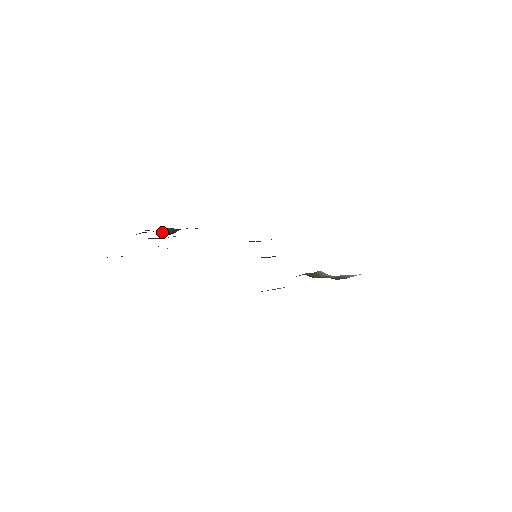
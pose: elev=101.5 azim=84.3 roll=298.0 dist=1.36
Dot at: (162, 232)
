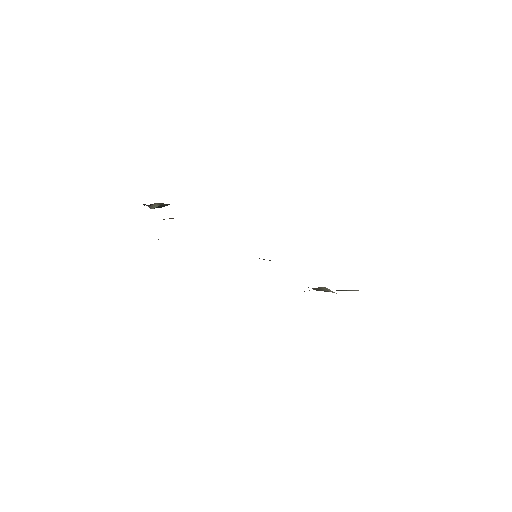
Dot at: (151, 206)
